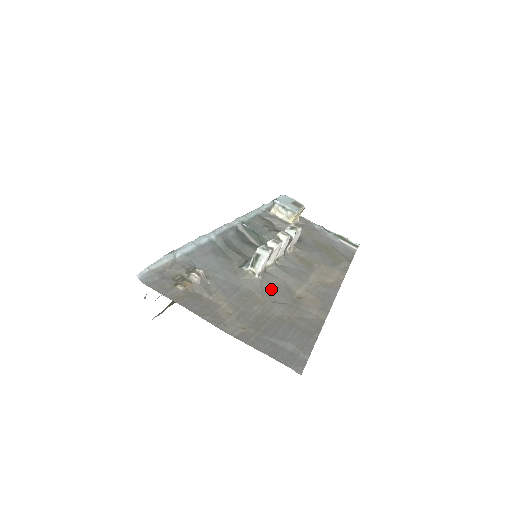
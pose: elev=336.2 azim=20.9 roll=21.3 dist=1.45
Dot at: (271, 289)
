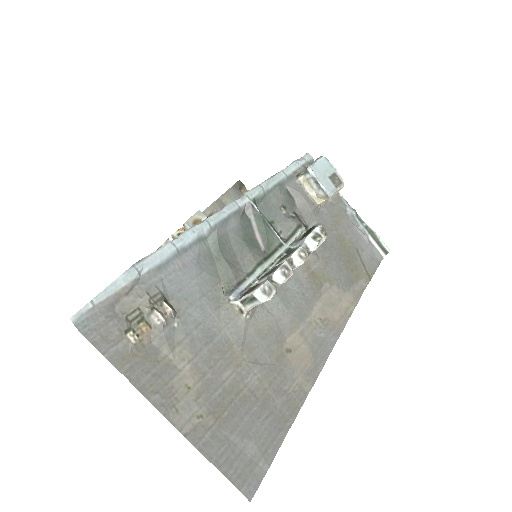
Dot at: (257, 337)
